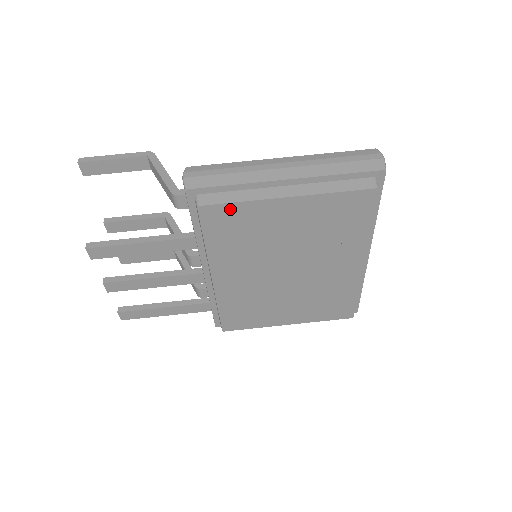
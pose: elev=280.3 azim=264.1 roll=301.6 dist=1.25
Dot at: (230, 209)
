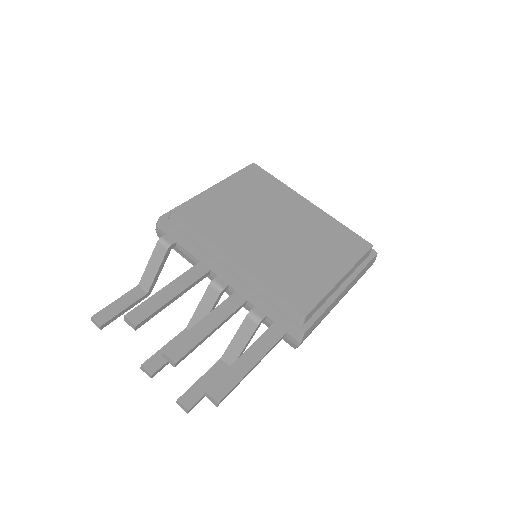
Dot at: (192, 204)
